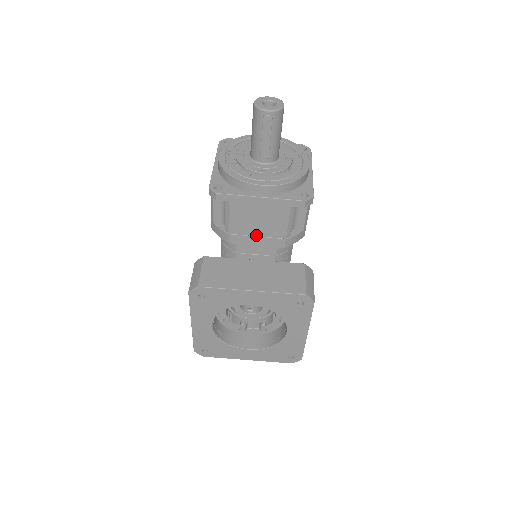
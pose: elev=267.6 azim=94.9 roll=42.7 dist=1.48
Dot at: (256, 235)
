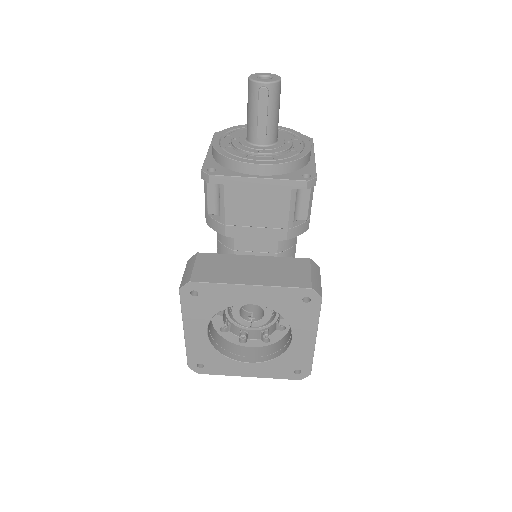
Dot at: (254, 225)
